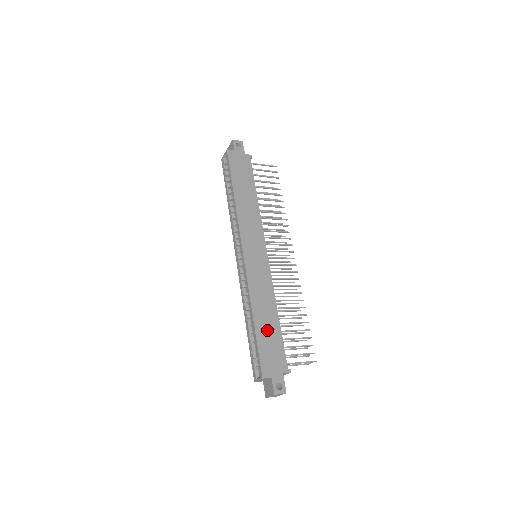
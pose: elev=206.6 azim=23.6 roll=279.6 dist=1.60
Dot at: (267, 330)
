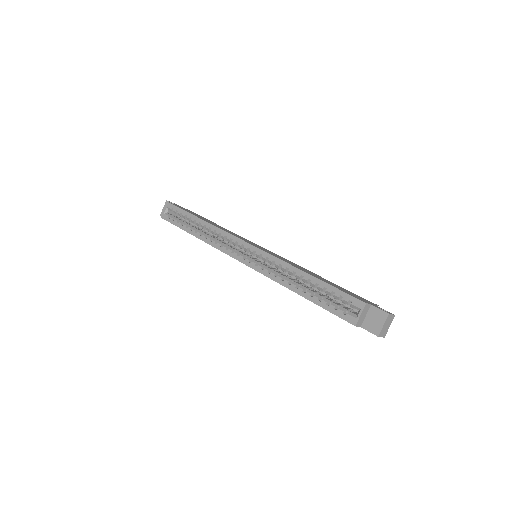
Dot at: (326, 281)
